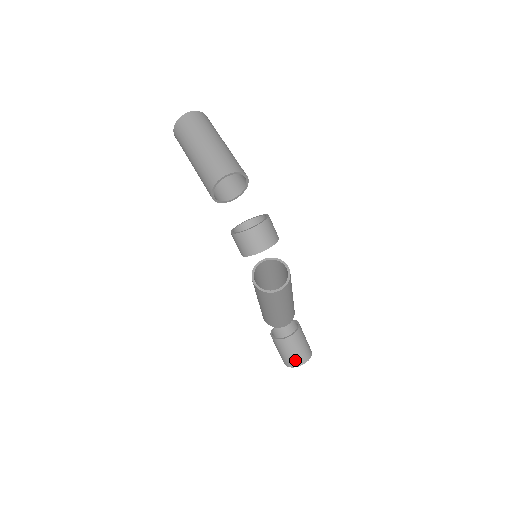
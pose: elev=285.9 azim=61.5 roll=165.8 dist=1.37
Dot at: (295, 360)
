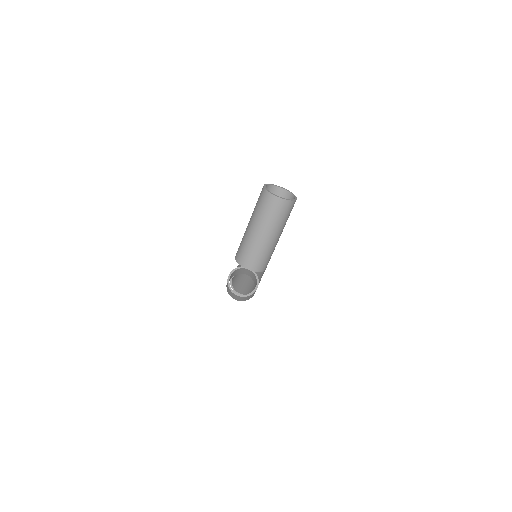
Dot at: occluded
